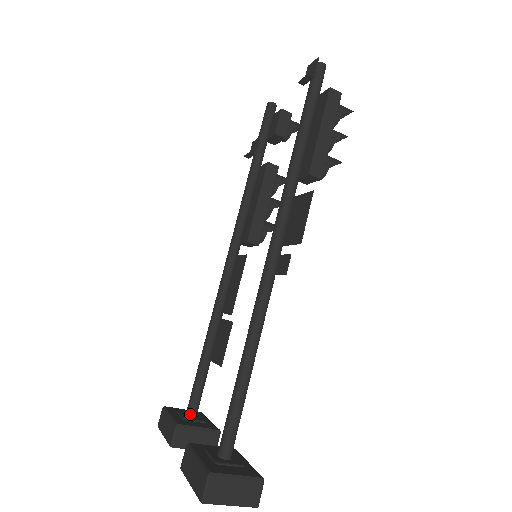
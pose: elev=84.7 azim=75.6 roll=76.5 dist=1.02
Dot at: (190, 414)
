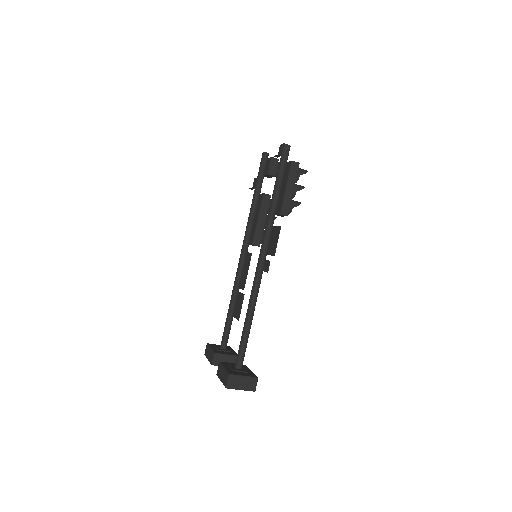
Dot at: (222, 347)
